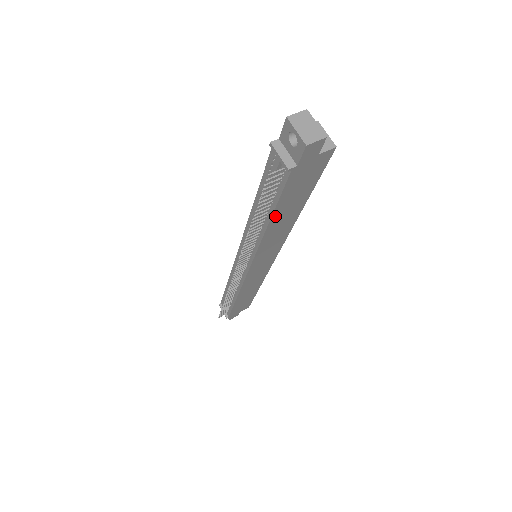
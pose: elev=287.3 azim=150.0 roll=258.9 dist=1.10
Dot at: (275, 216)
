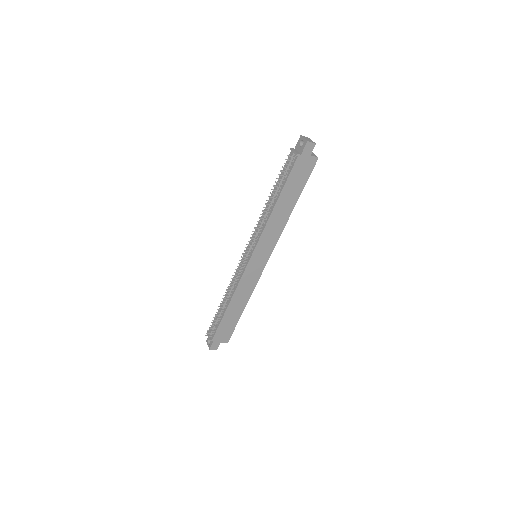
Dot at: (281, 197)
